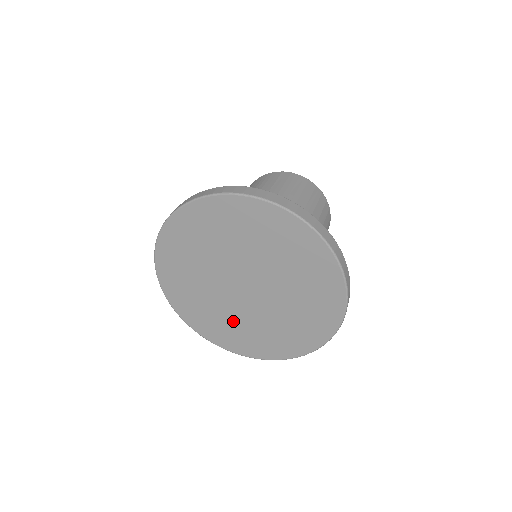
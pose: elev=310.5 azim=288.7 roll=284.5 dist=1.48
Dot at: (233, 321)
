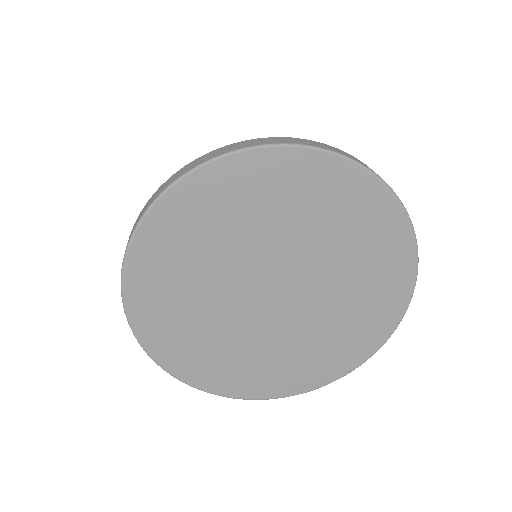
Dot at: (265, 353)
